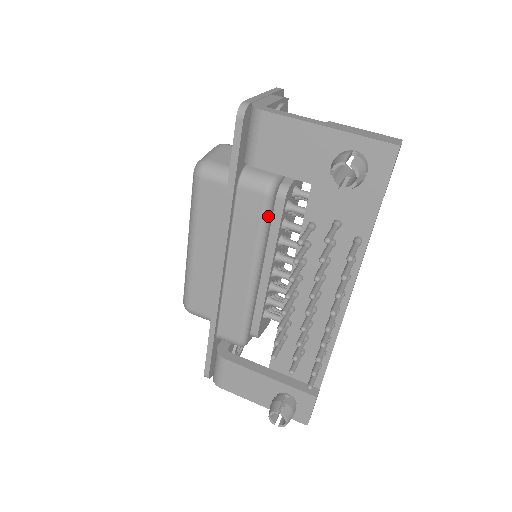
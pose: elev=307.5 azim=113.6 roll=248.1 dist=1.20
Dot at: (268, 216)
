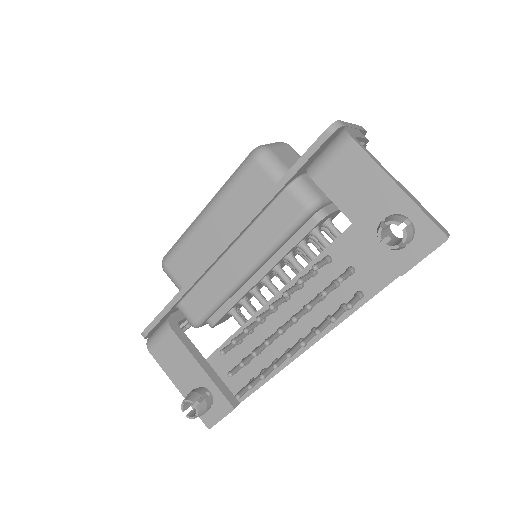
Dot at: (295, 228)
